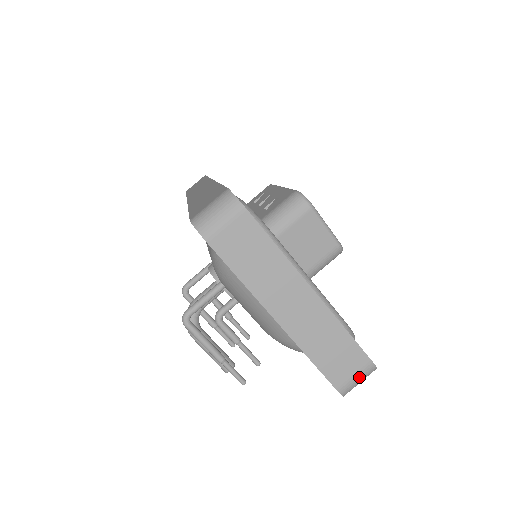
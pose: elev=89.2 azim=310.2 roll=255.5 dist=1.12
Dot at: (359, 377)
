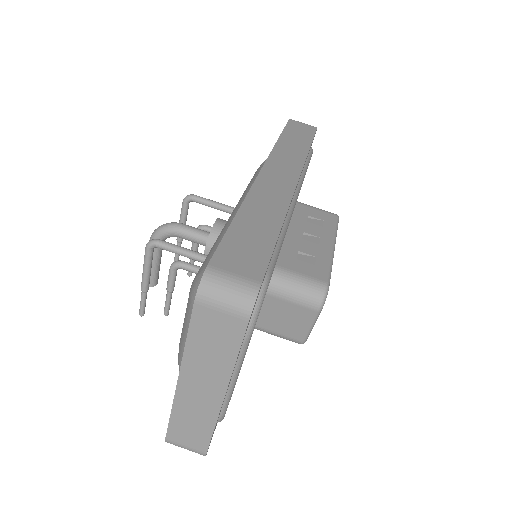
Dot at: (188, 449)
